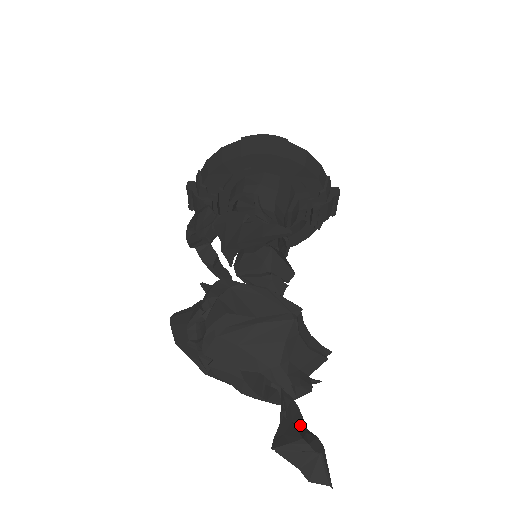
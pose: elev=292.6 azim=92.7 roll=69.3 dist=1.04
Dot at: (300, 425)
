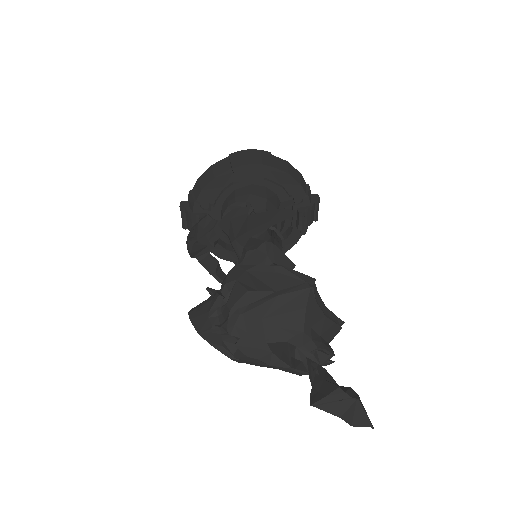
Dot at: (331, 382)
